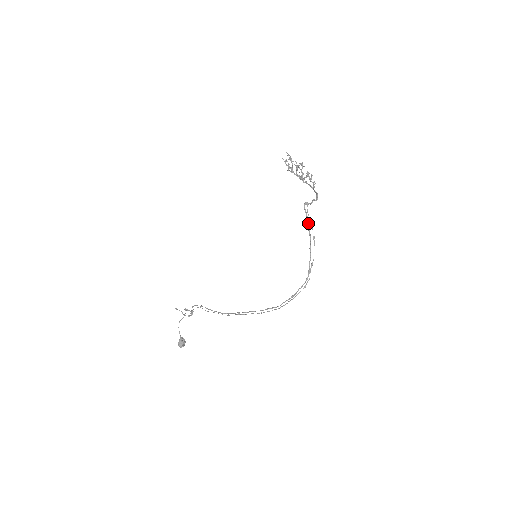
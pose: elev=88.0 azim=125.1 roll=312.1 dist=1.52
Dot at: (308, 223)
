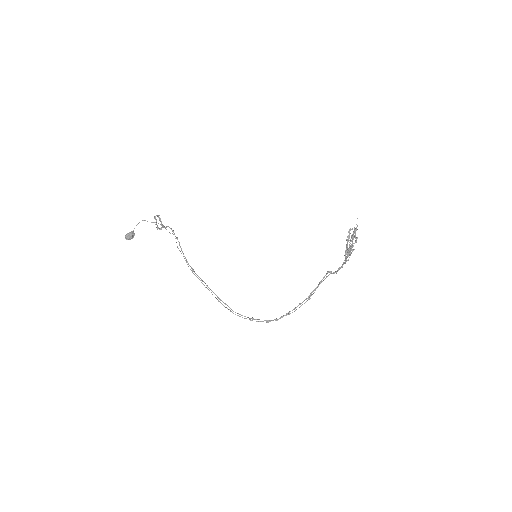
Dot at: (317, 287)
